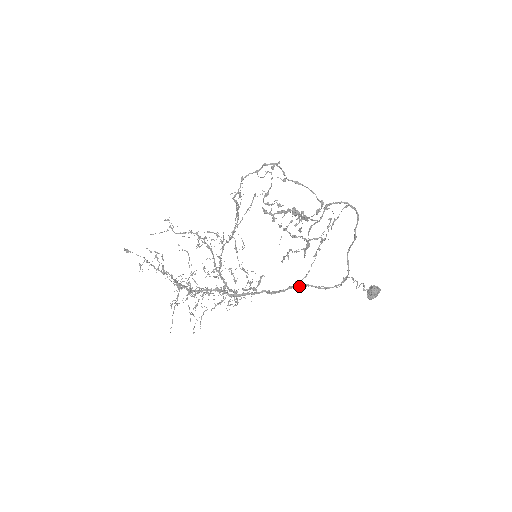
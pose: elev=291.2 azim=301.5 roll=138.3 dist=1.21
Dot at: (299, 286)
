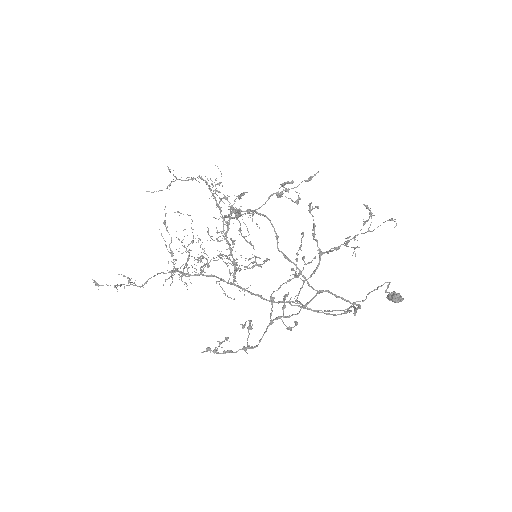
Dot at: occluded
